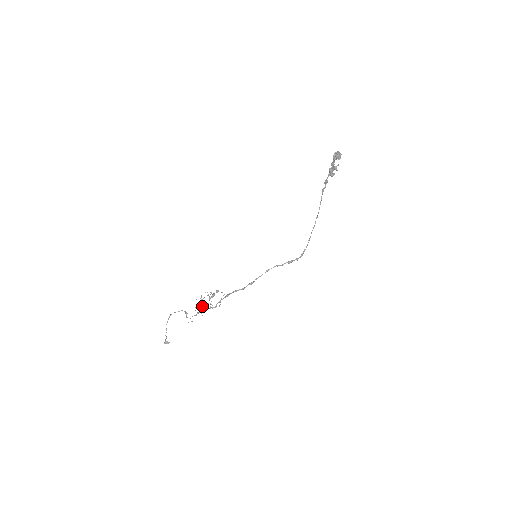
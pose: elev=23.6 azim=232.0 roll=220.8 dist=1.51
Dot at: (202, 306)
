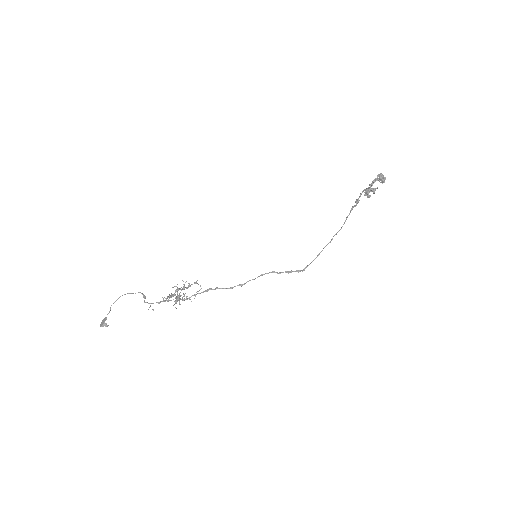
Dot at: occluded
